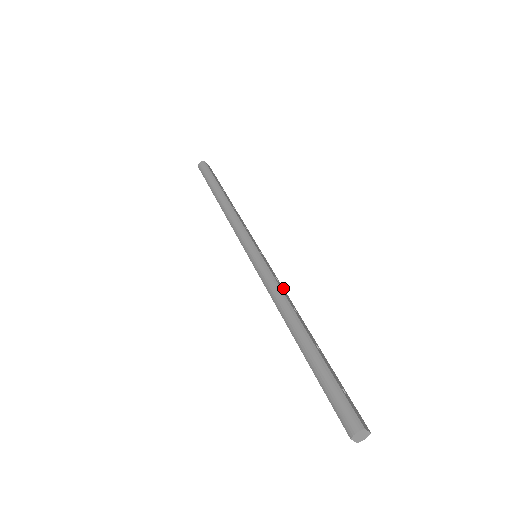
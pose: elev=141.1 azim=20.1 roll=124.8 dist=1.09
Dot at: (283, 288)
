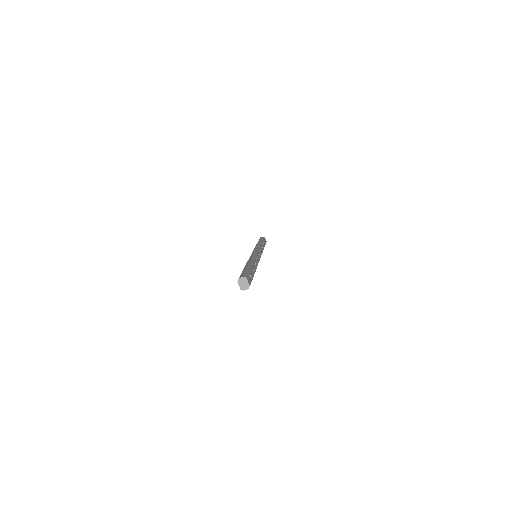
Dot at: occluded
